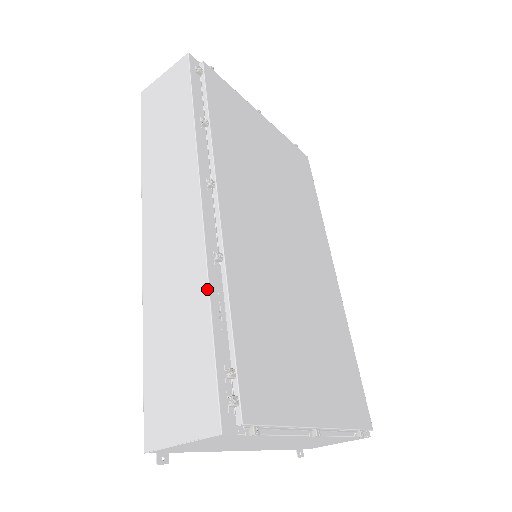
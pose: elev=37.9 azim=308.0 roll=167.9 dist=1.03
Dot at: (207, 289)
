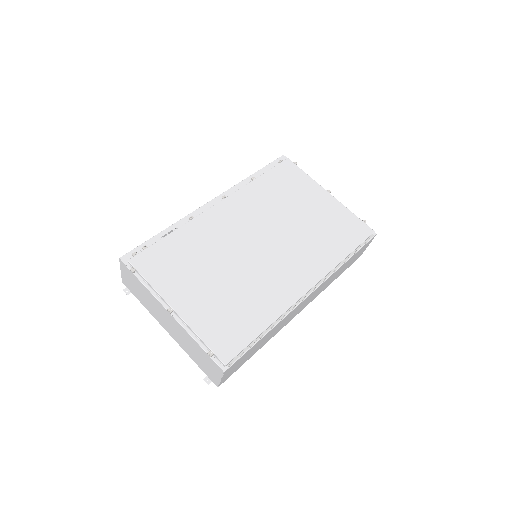
Dot at: (173, 225)
